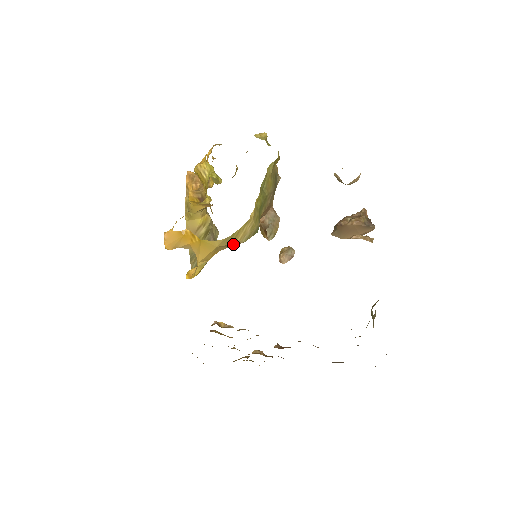
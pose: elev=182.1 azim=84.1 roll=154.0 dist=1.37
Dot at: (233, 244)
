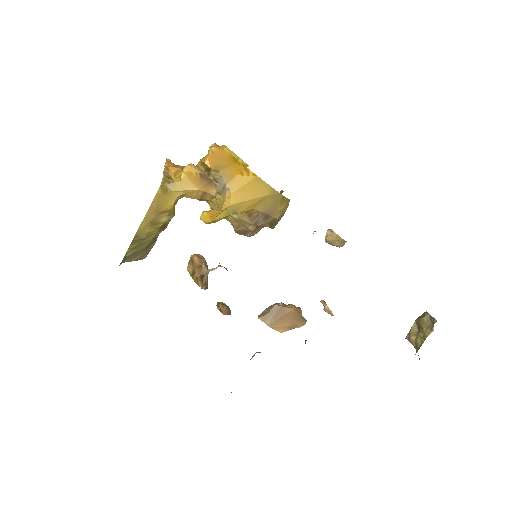
Dot at: (273, 210)
